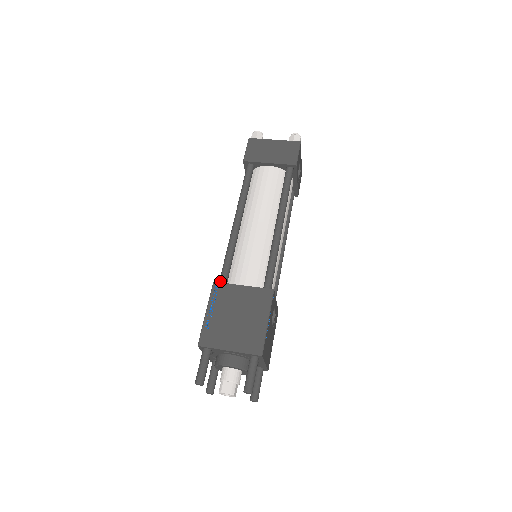
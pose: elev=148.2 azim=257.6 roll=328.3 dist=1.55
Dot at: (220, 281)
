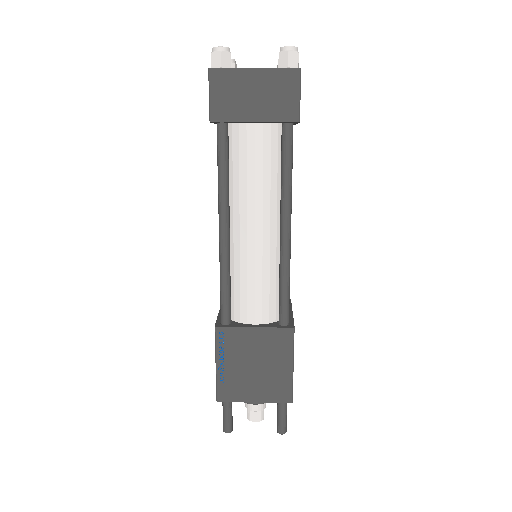
Dot at: (222, 321)
